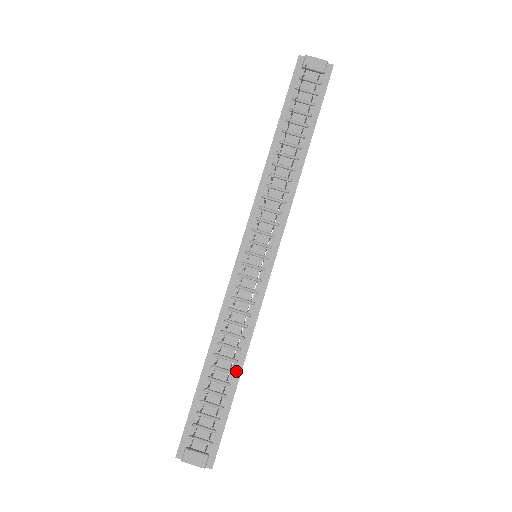
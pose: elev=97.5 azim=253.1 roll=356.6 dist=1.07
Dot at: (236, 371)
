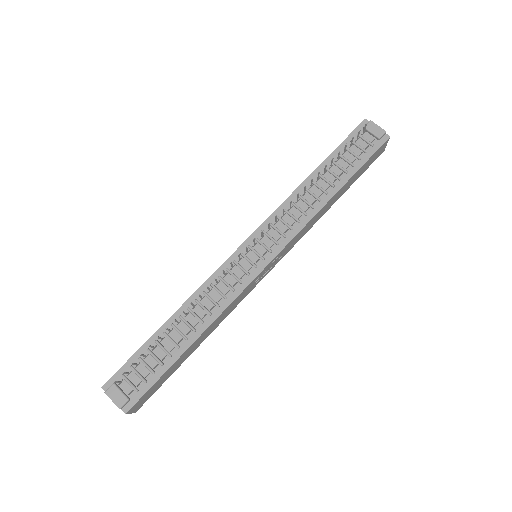
Dot at: (190, 339)
